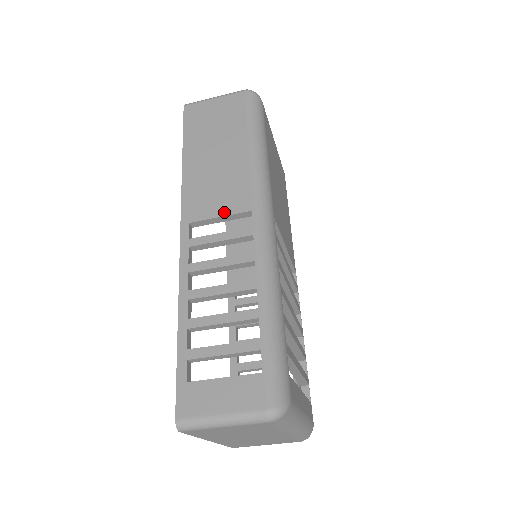
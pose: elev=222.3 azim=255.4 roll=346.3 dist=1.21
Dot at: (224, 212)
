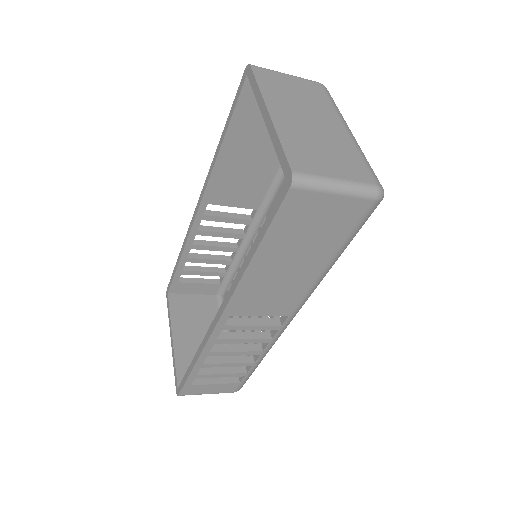
Dot at: (266, 314)
